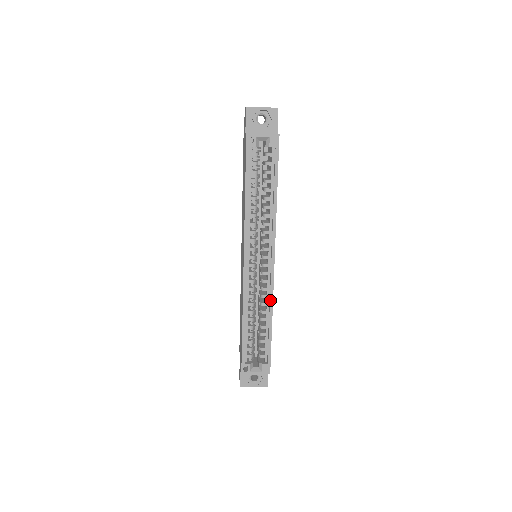
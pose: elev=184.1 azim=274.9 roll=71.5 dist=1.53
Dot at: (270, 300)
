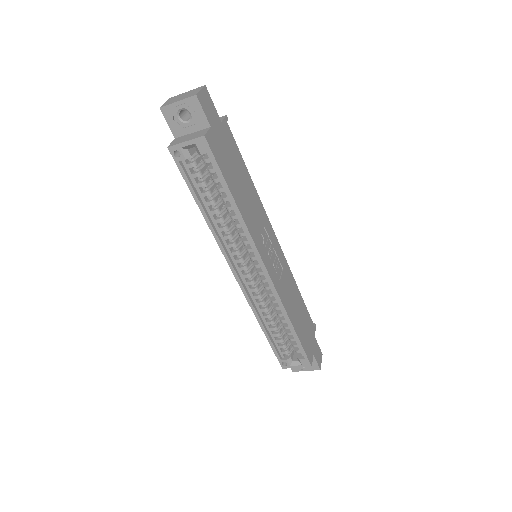
Dot at: (280, 306)
